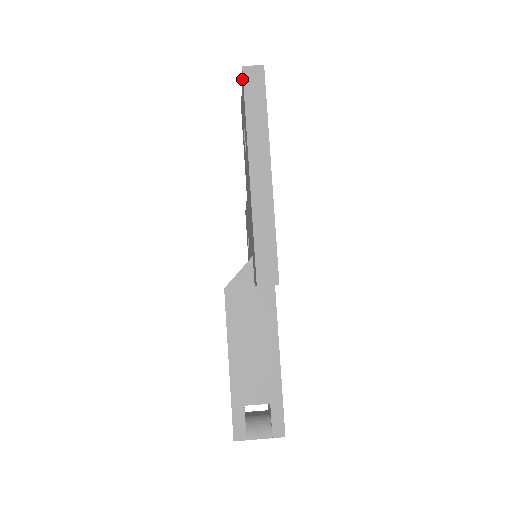
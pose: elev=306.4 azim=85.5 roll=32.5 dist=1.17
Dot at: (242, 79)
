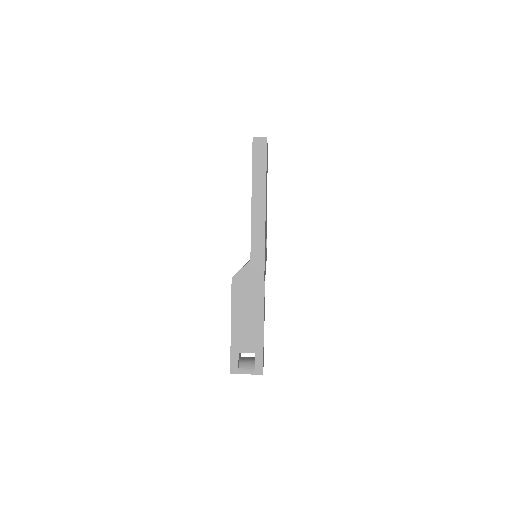
Dot at: occluded
